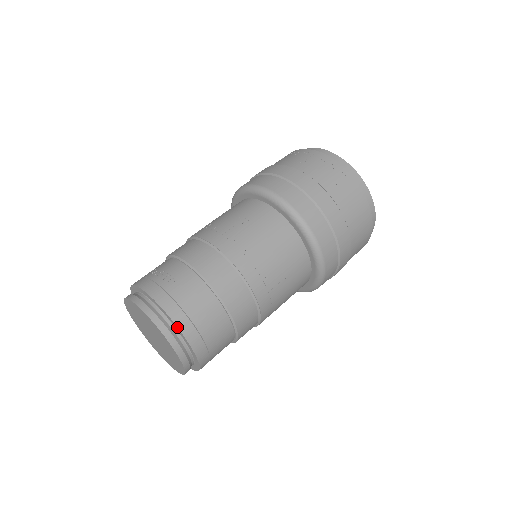
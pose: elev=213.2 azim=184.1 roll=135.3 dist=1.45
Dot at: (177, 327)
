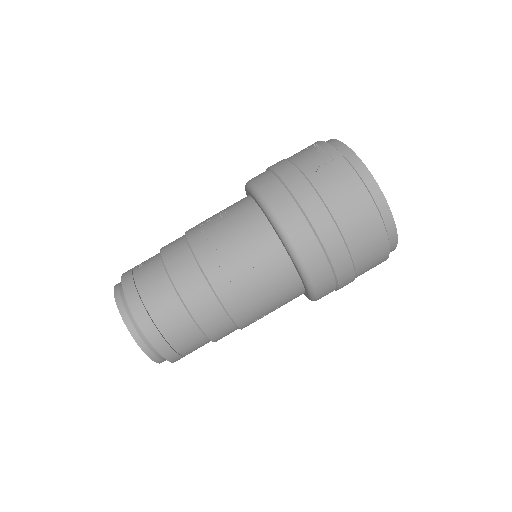
Dot at: (129, 305)
